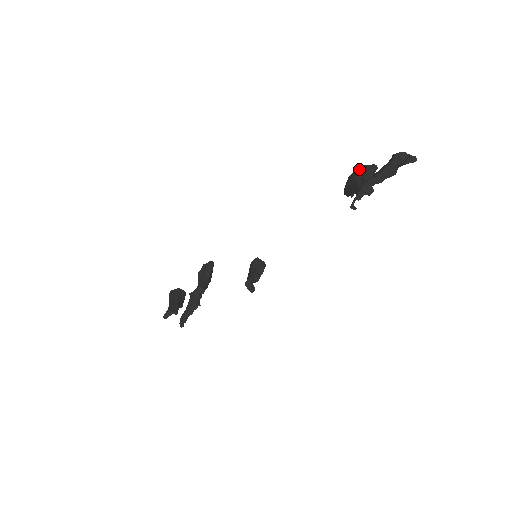
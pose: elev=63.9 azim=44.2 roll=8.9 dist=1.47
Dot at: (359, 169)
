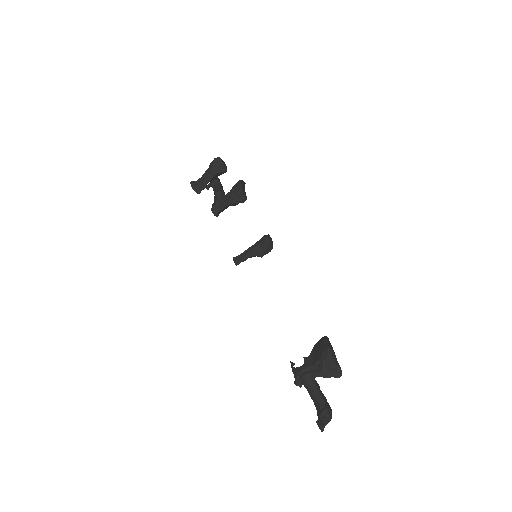
Dot at: (328, 363)
